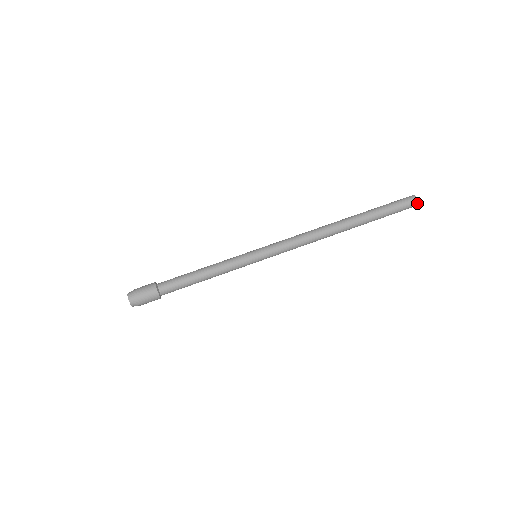
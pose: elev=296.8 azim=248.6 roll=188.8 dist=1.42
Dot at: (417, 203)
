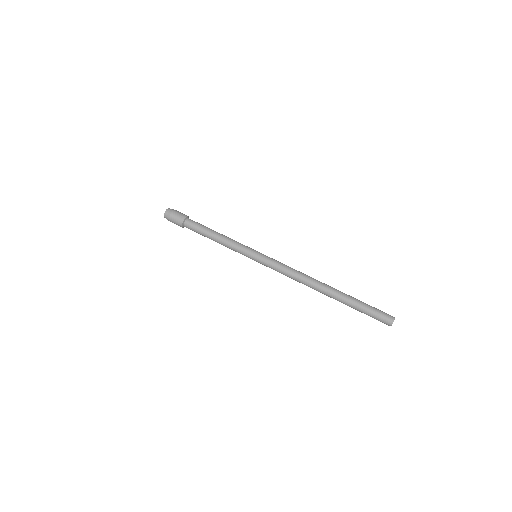
Dot at: (393, 321)
